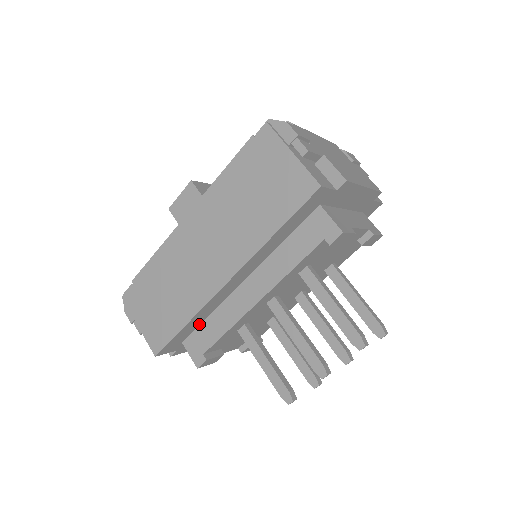
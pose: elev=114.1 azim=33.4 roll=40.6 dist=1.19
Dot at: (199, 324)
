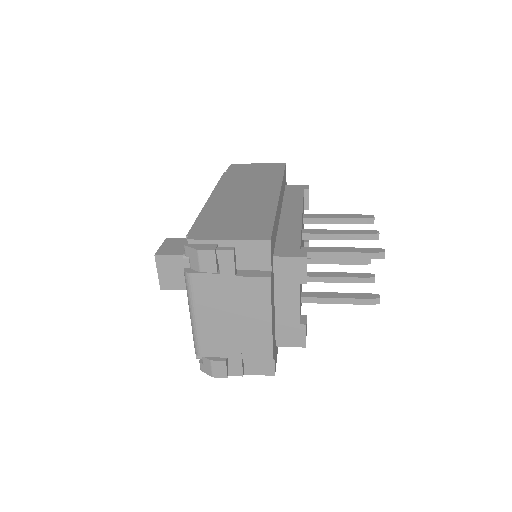
Dot at: (275, 240)
